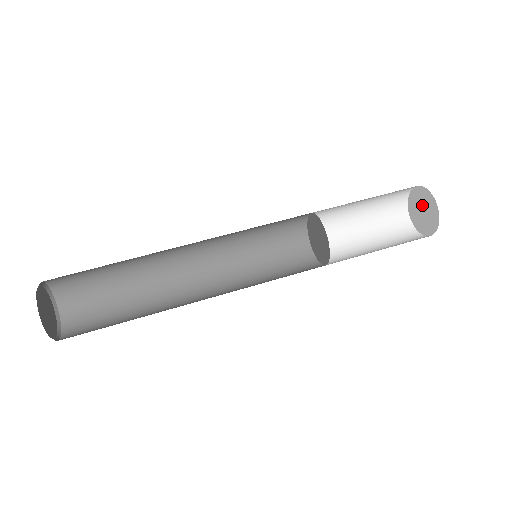
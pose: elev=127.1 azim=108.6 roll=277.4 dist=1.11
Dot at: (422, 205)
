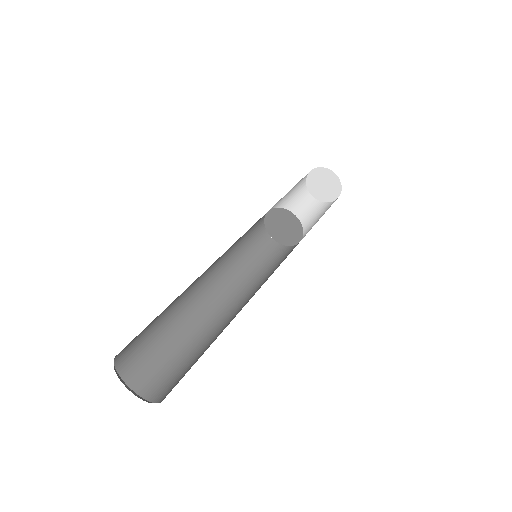
Dot at: (322, 181)
